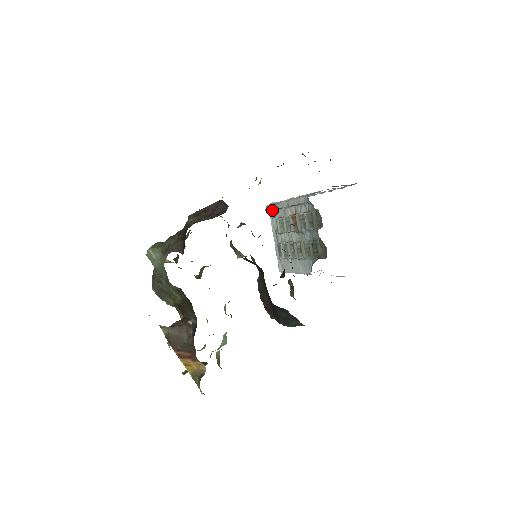
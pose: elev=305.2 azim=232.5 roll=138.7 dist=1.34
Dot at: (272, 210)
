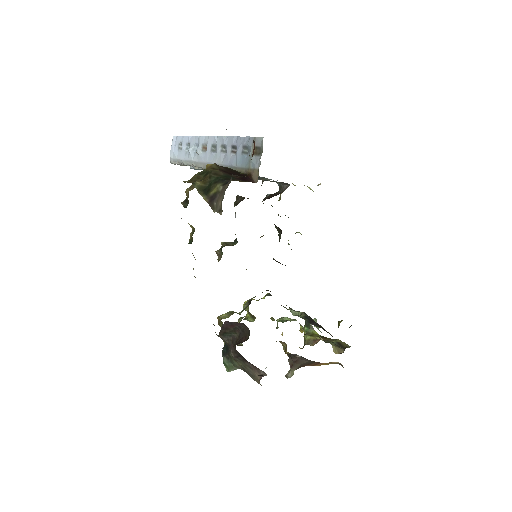
Dot at: occluded
